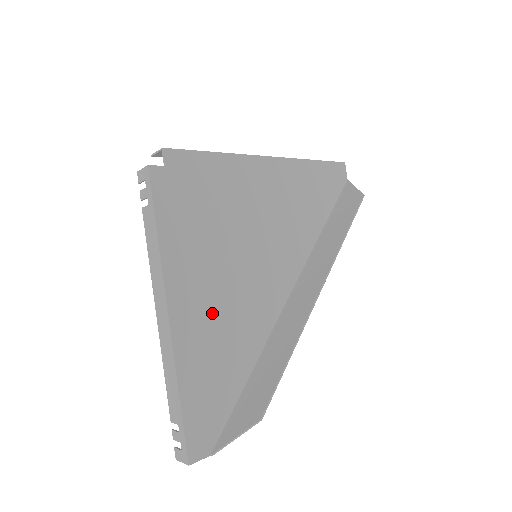
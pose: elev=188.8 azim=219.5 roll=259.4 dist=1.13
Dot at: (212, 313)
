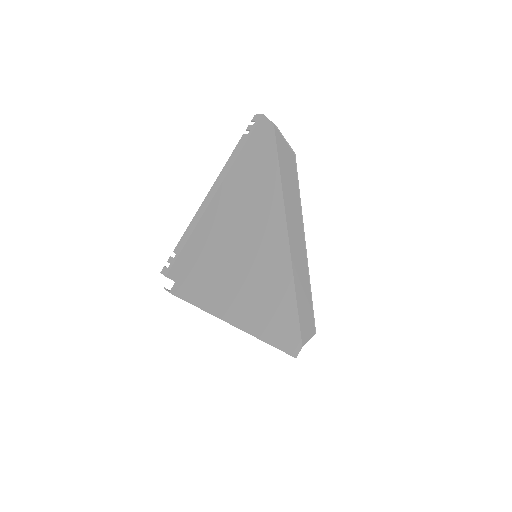
Dot at: (257, 305)
